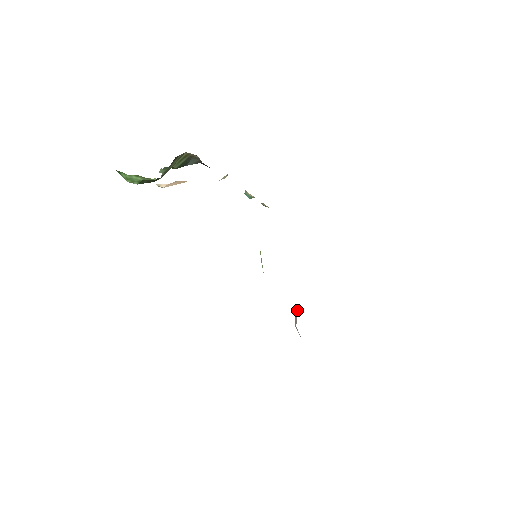
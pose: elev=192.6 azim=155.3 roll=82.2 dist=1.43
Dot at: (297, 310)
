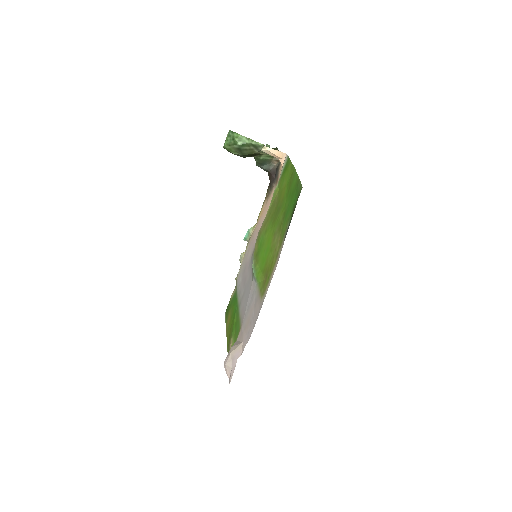
Dot at: (236, 341)
